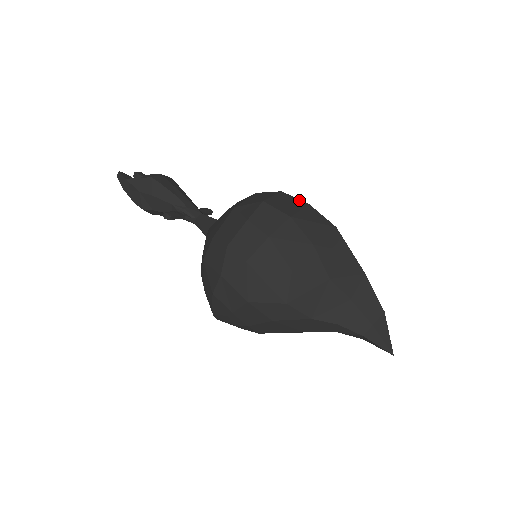
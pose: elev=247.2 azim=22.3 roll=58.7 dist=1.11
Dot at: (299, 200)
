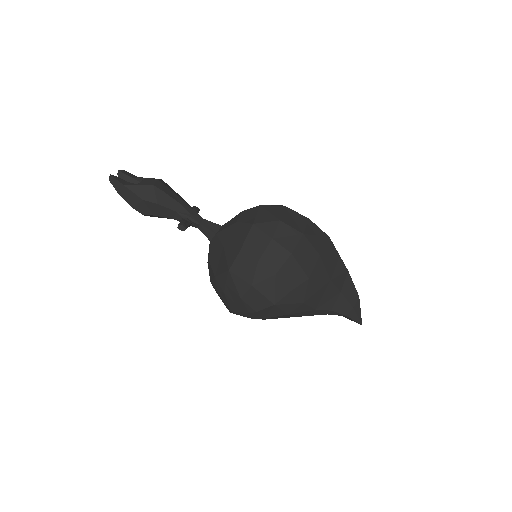
Dot at: (300, 214)
